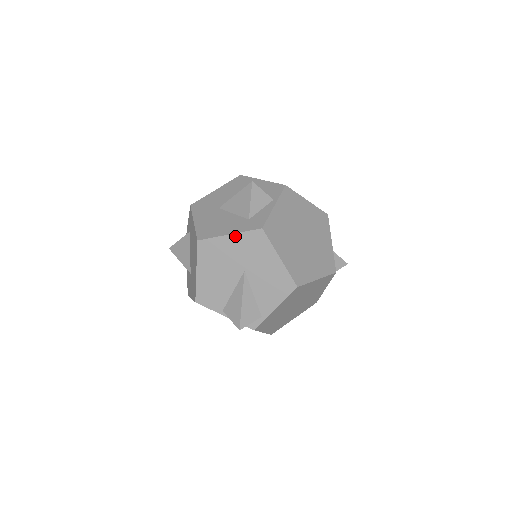
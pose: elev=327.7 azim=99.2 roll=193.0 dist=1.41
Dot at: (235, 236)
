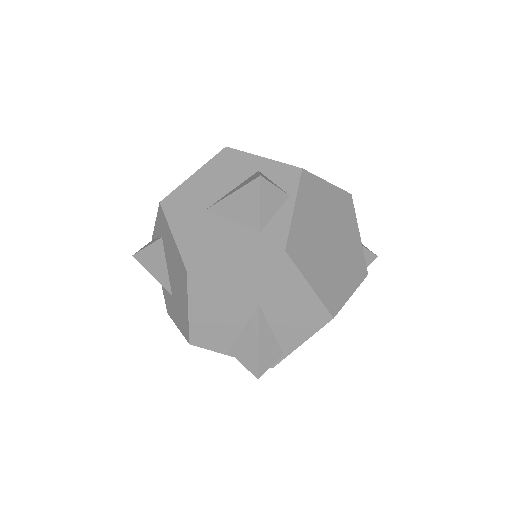
Dot at: (244, 262)
